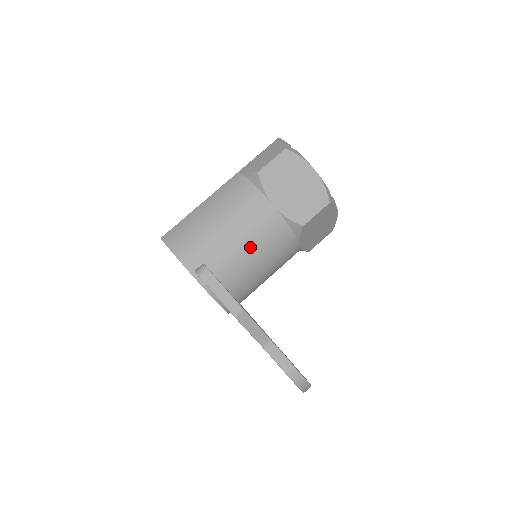
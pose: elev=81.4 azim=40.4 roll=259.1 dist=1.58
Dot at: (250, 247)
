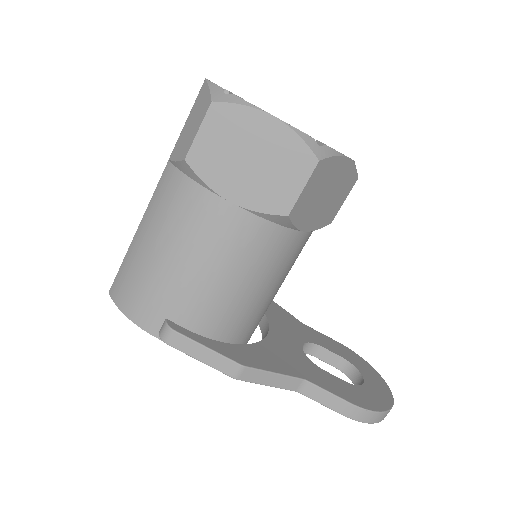
Dot at: (221, 274)
